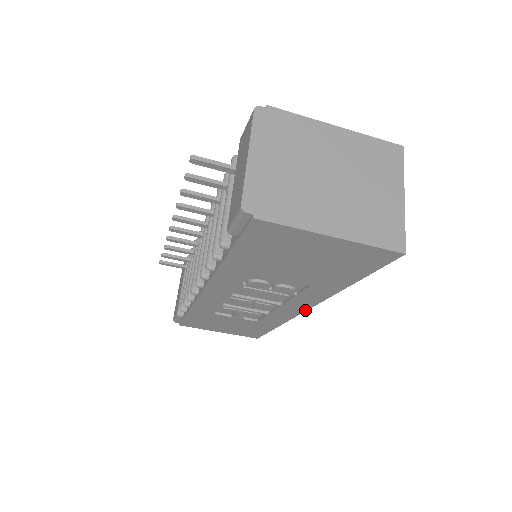
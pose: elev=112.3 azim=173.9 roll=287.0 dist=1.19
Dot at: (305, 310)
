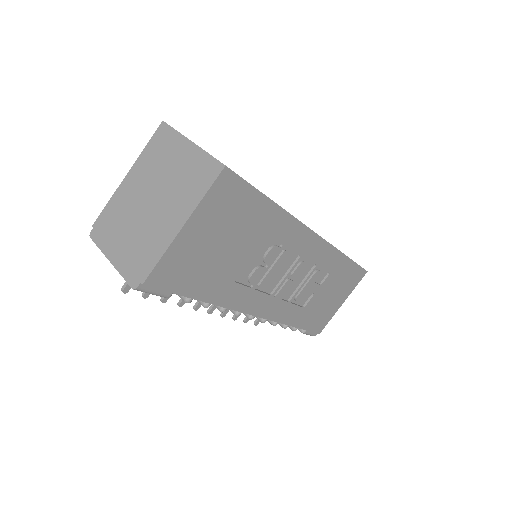
Dot at: (317, 236)
